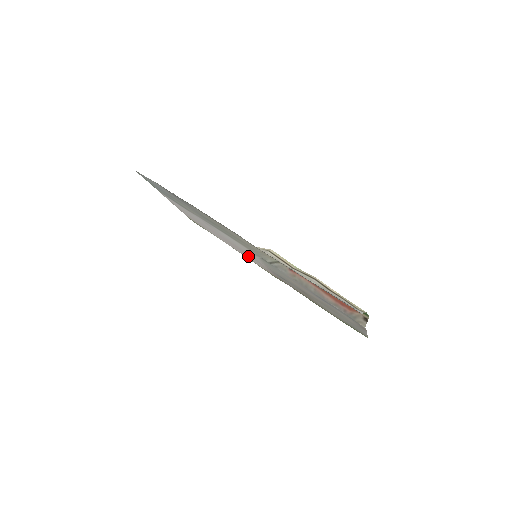
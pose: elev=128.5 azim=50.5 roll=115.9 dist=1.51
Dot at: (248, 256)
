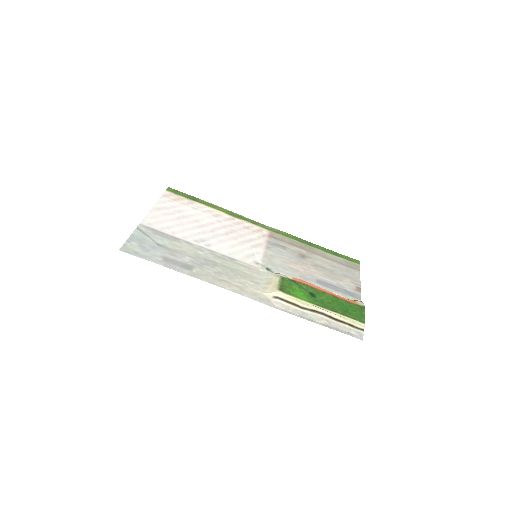
Dot at: (242, 232)
